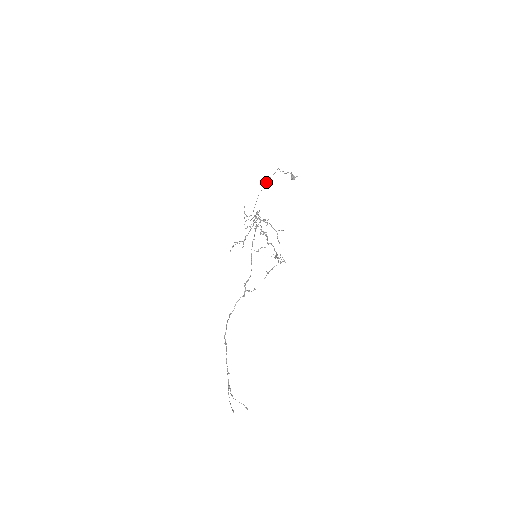
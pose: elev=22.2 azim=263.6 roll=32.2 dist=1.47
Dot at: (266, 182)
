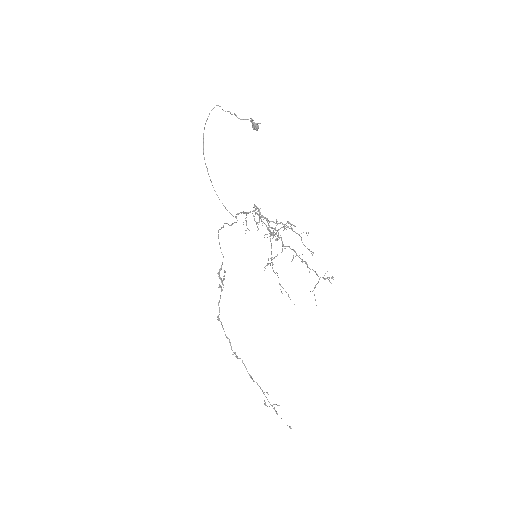
Dot at: (204, 128)
